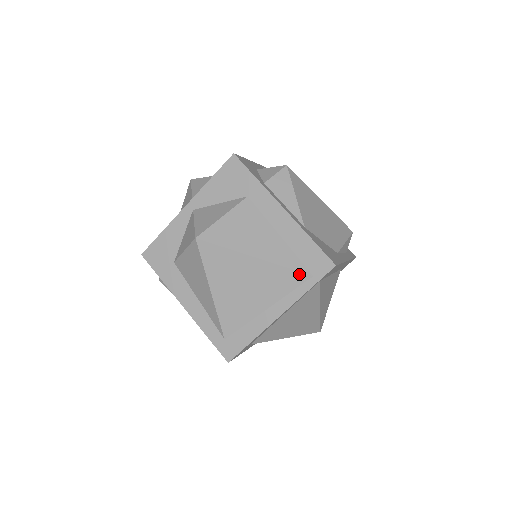
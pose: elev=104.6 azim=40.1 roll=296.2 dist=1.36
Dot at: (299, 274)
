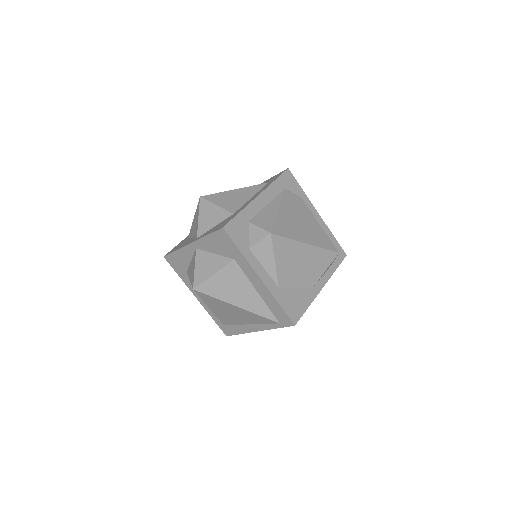
Dot at: (269, 320)
